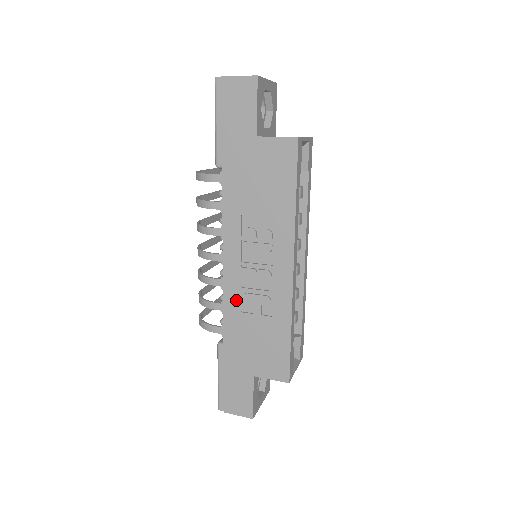
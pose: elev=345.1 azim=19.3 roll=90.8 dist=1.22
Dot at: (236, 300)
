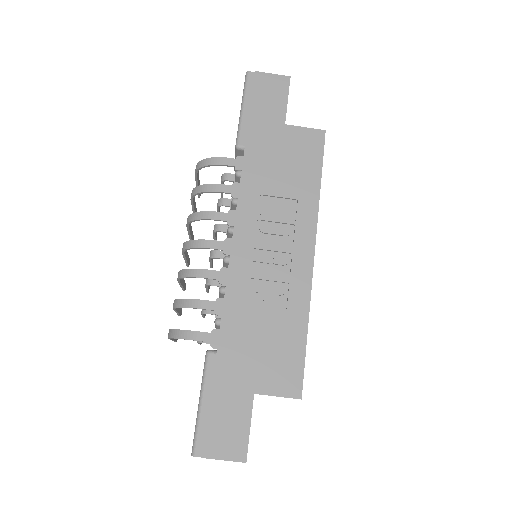
Dot at: (242, 290)
